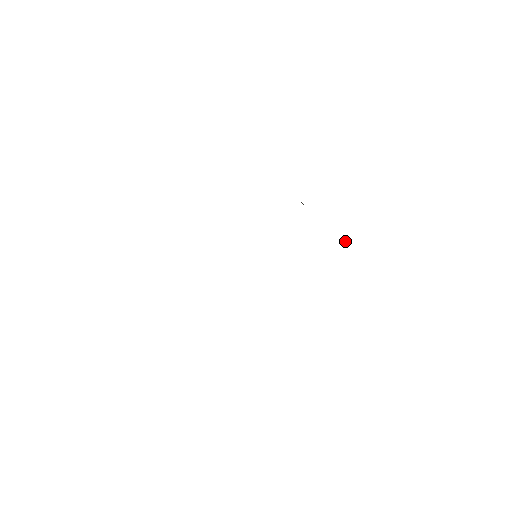
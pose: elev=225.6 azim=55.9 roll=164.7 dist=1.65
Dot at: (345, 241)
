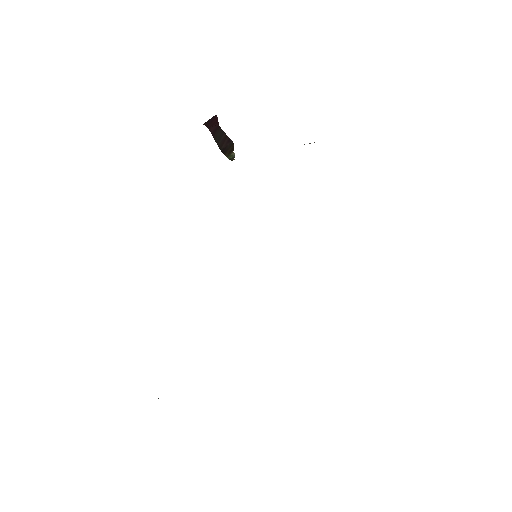
Dot at: occluded
